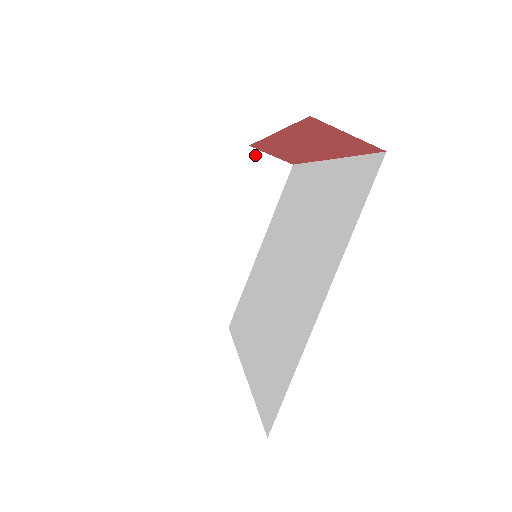
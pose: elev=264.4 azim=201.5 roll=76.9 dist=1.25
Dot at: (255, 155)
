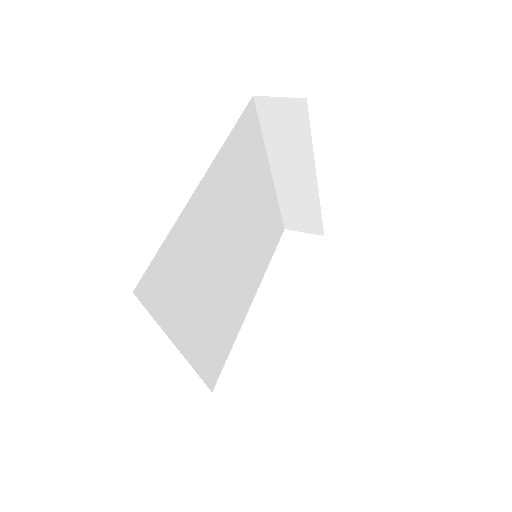
Dot at: (264, 102)
